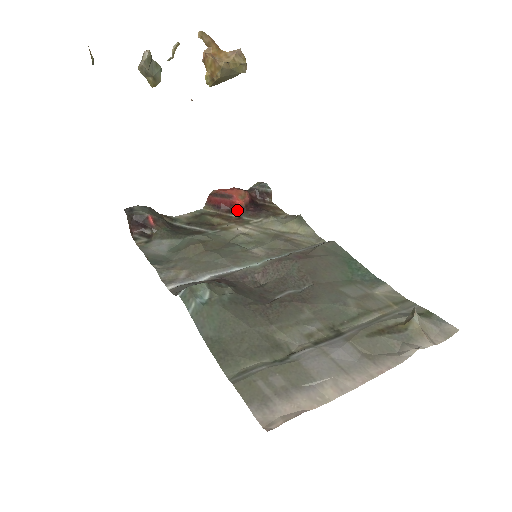
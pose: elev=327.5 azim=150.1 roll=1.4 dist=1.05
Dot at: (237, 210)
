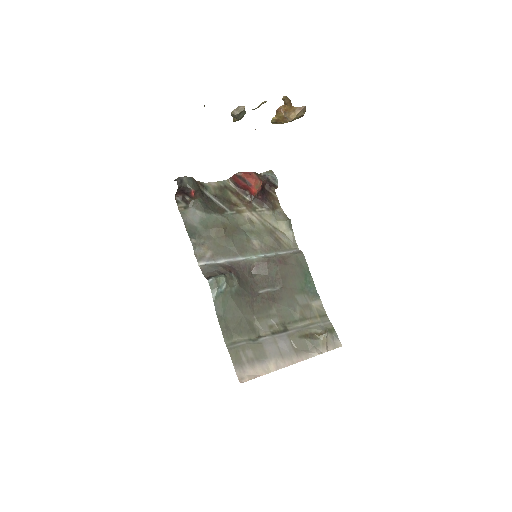
Dot at: (250, 195)
